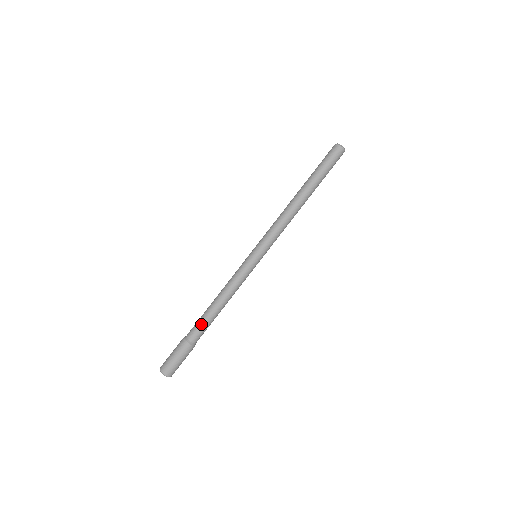
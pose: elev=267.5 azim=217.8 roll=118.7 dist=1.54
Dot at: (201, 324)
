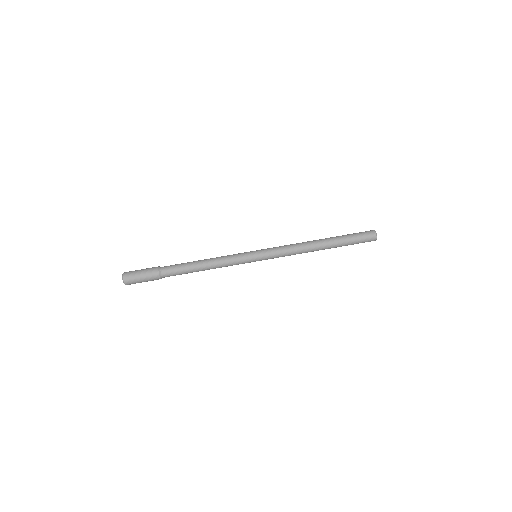
Dot at: (180, 272)
